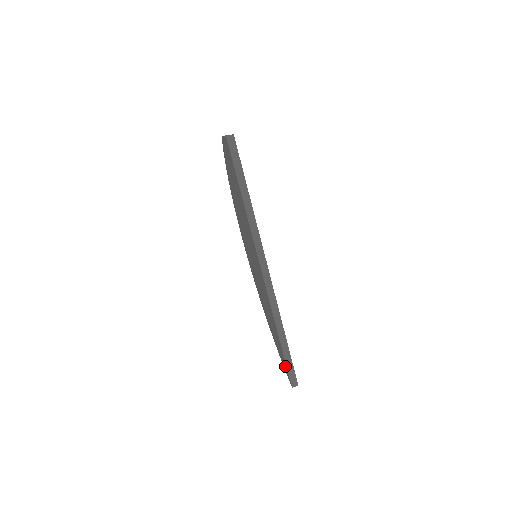
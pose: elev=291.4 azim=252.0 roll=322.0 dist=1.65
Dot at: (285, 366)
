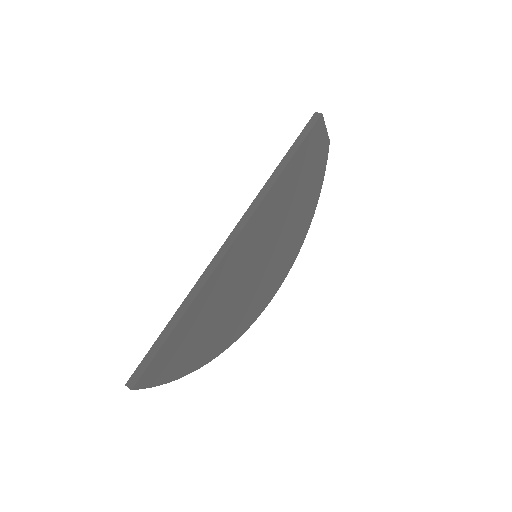
Dot at: occluded
